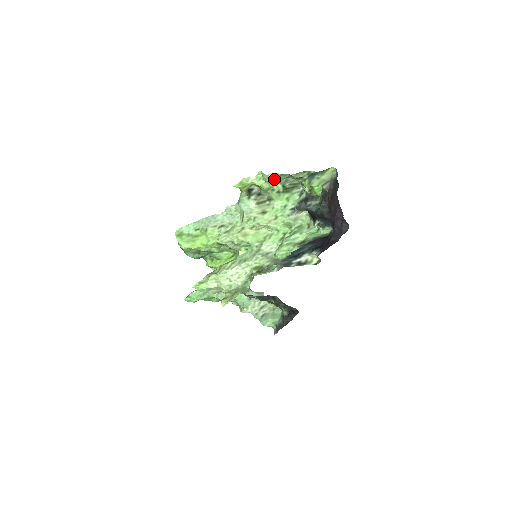
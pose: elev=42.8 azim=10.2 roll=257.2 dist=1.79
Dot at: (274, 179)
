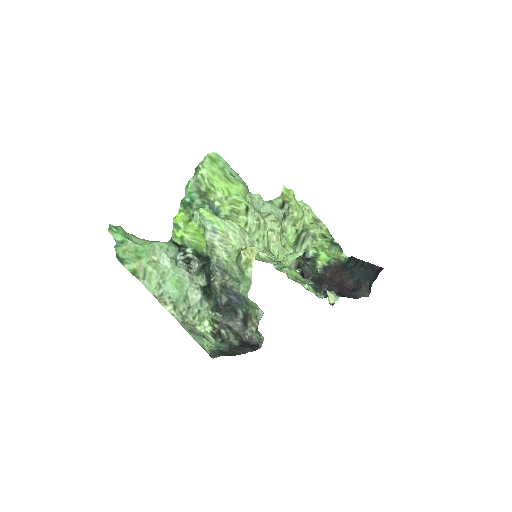
Dot at: (308, 217)
